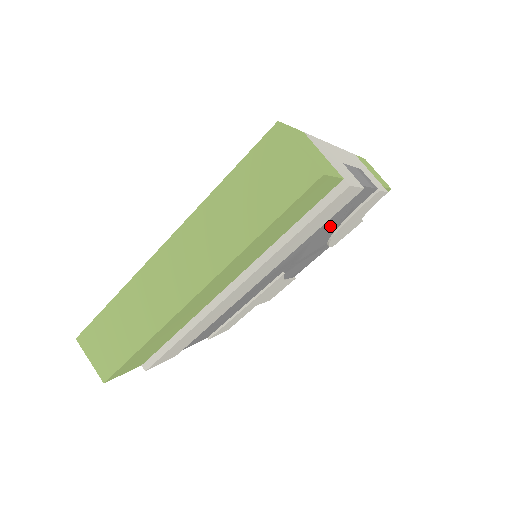
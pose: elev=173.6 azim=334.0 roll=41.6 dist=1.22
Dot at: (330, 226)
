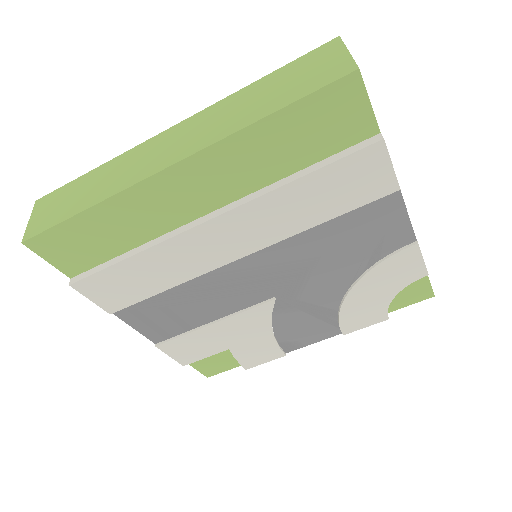
Dot at: (348, 253)
